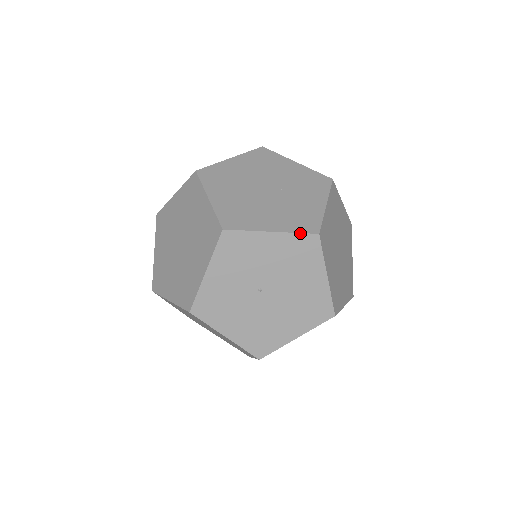
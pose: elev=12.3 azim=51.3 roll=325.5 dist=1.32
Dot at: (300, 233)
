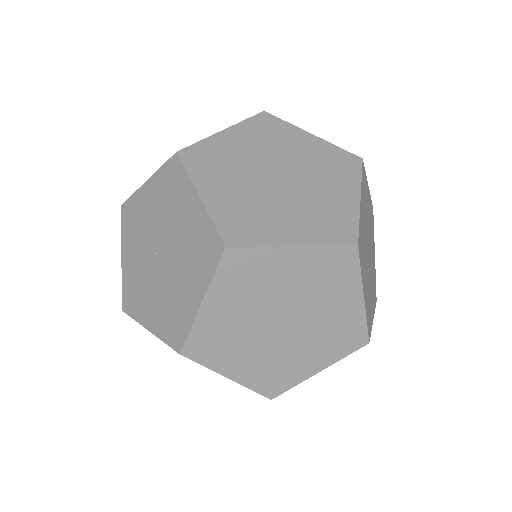
Dot at: (164, 164)
